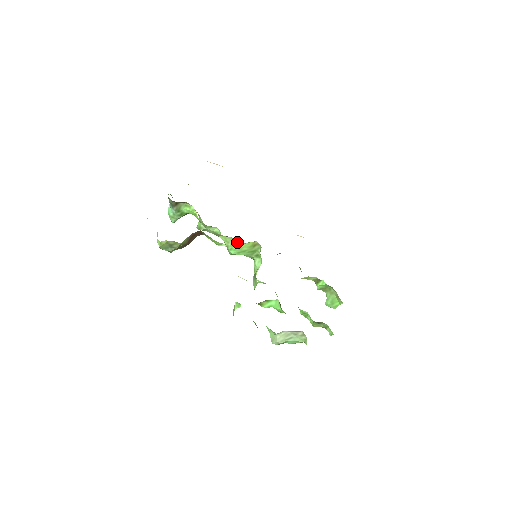
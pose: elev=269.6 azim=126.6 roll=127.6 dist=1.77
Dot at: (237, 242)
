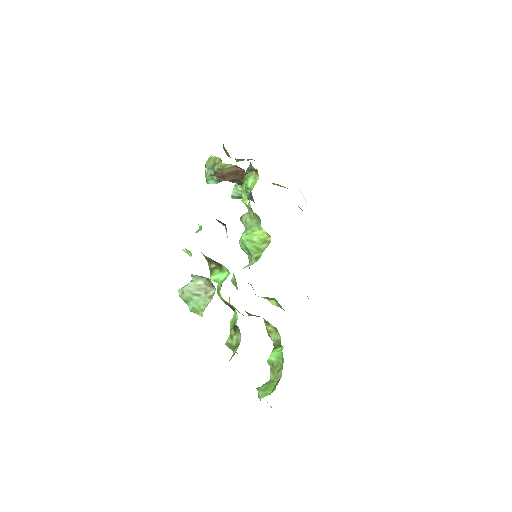
Dot at: (256, 227)
